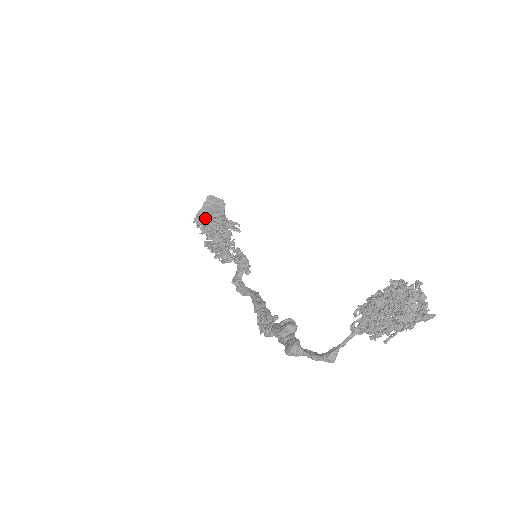
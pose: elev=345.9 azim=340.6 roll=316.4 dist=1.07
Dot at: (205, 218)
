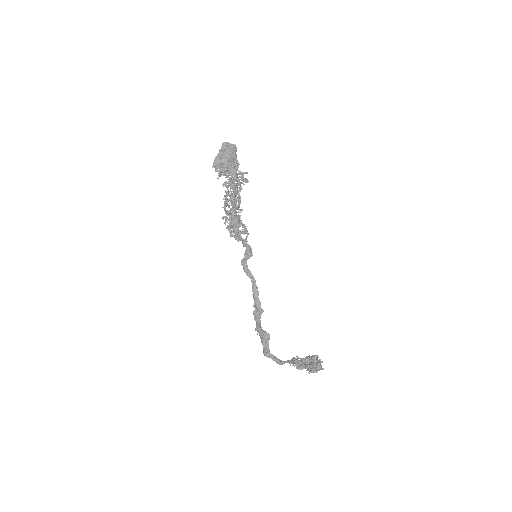
Dot at: (221, 164)
